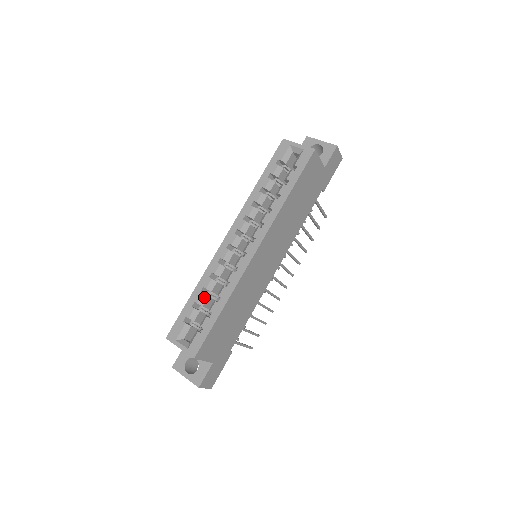
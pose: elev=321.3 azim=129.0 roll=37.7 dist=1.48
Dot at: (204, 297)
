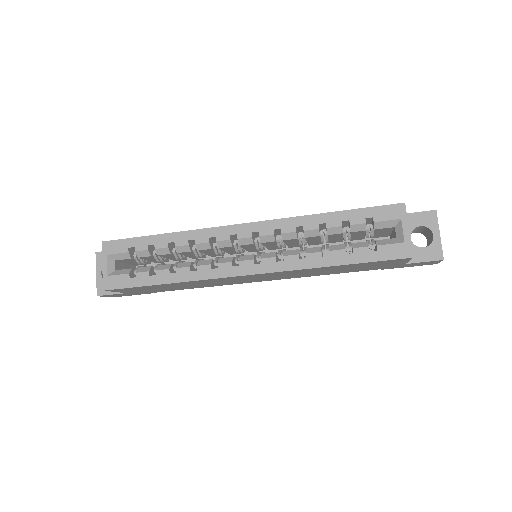
Dot at: (166, 250)
